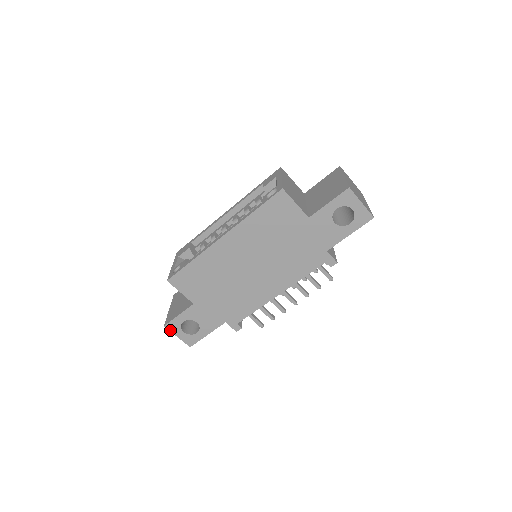
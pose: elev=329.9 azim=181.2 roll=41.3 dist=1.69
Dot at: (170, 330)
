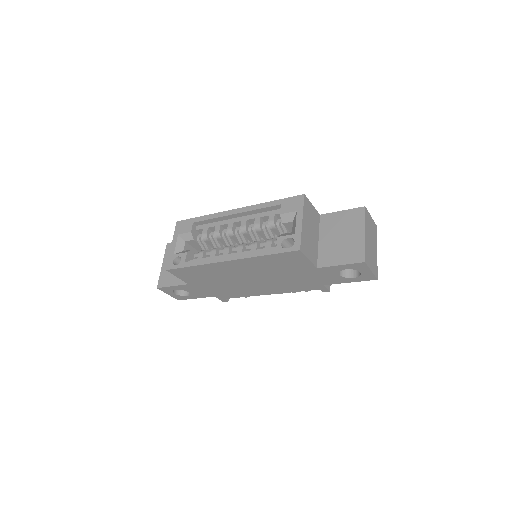
Dot at: occluded
